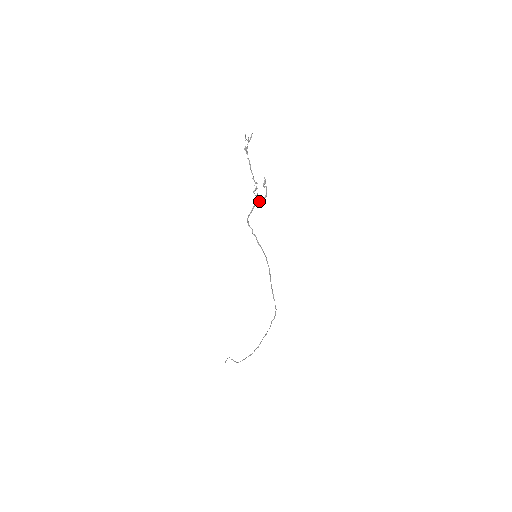
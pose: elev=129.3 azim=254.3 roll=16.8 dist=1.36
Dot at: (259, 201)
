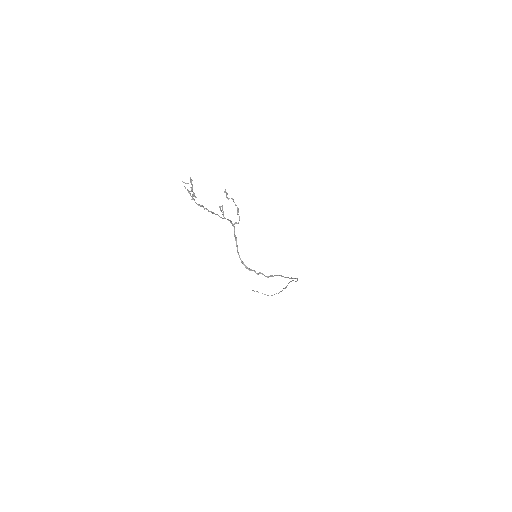
Dot at: (235, 223)
